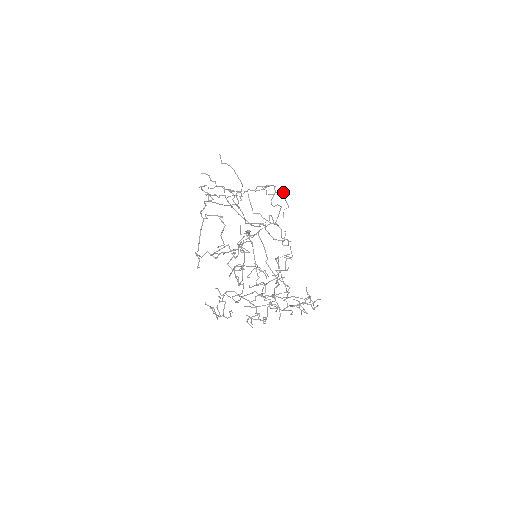
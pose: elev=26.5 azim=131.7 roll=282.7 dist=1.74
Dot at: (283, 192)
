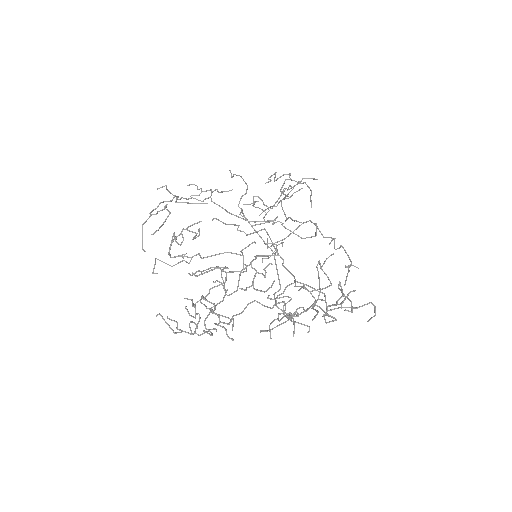
Dot at: (306, 178)
